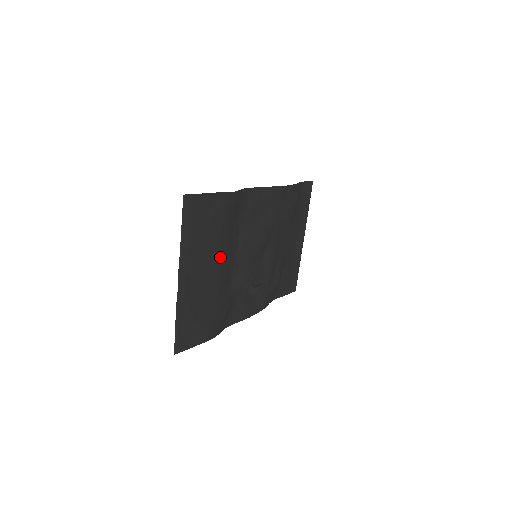
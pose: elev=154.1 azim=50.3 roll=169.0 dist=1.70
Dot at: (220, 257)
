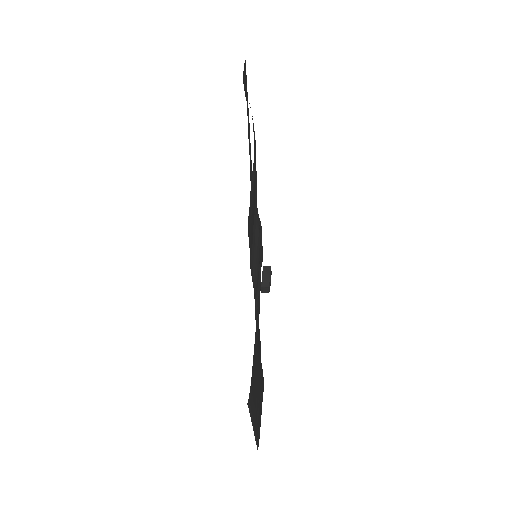
Dot at: (259, 339)
